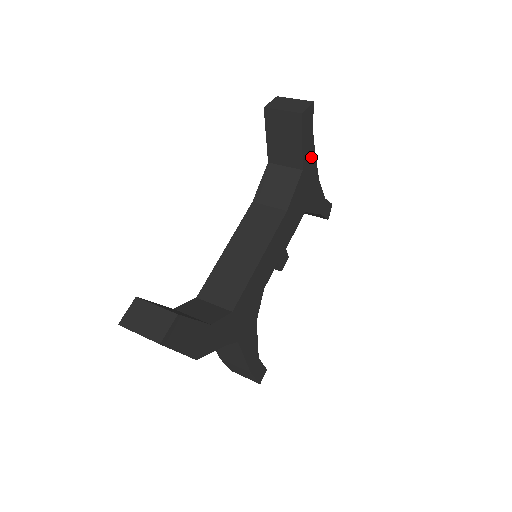
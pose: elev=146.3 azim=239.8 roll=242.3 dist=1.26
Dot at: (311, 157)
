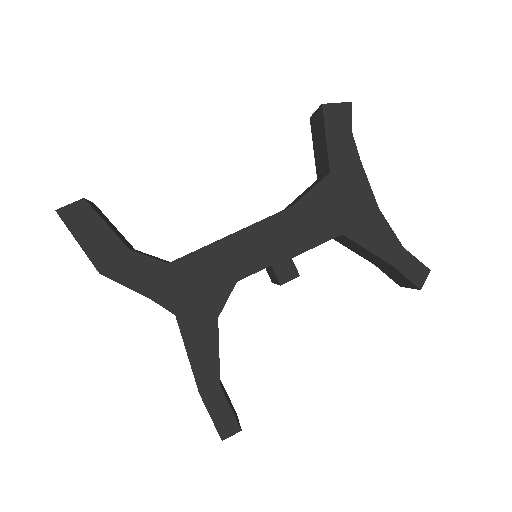
Dot at: (352, 166)
